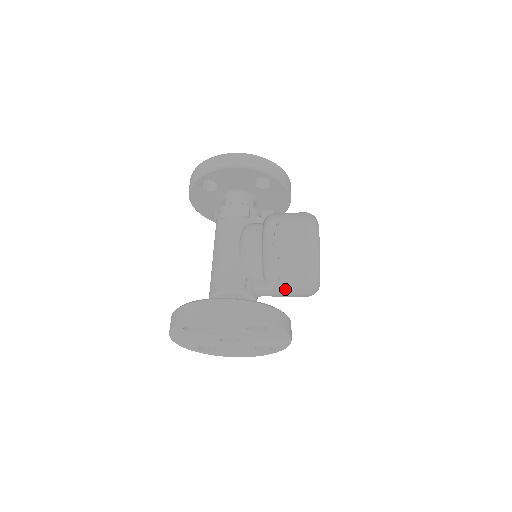
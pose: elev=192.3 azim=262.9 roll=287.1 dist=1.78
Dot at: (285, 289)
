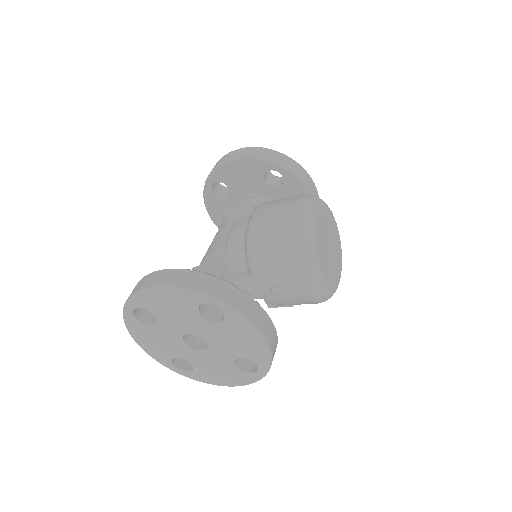
Dot at: (273, 282)
